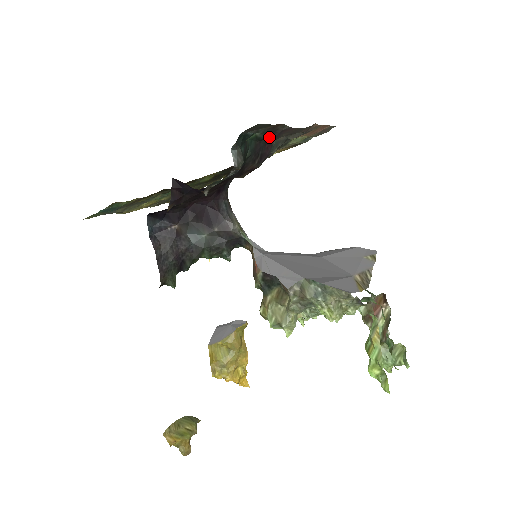
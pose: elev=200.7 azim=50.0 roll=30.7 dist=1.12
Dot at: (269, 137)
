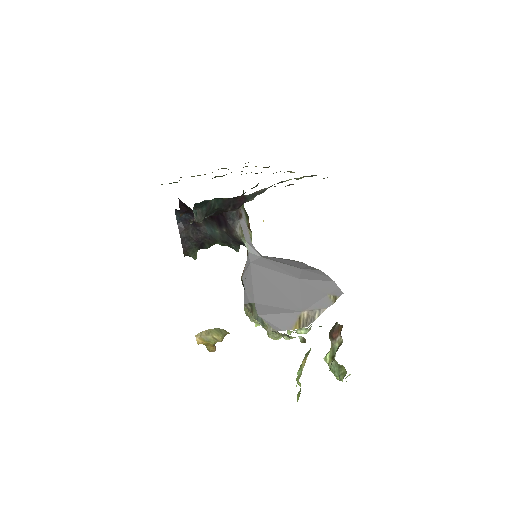
Dot at: (235, 197)
